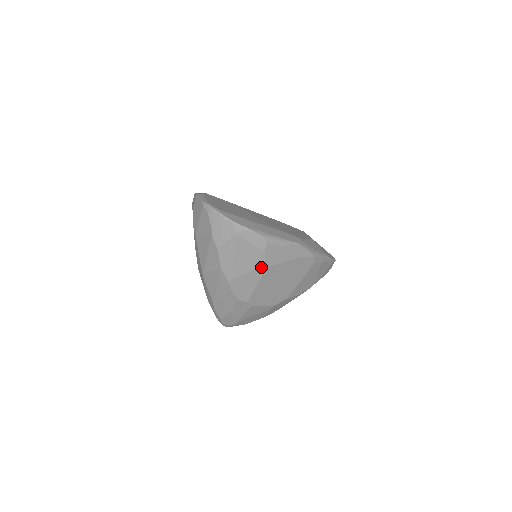
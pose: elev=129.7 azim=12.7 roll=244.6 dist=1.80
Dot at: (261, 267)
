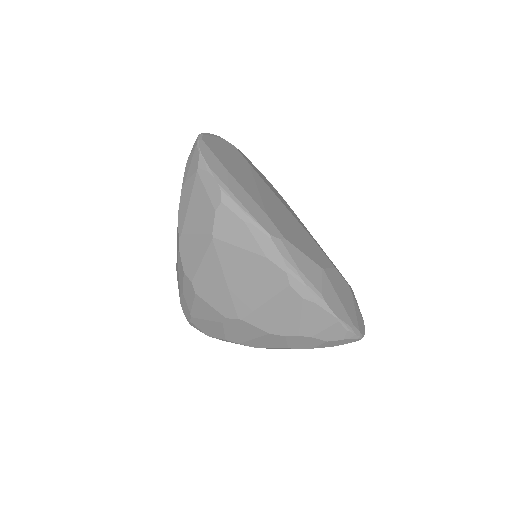
Dot at: (209, 233)
